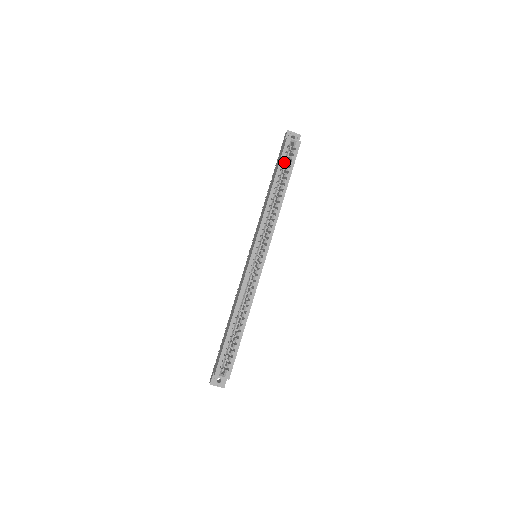
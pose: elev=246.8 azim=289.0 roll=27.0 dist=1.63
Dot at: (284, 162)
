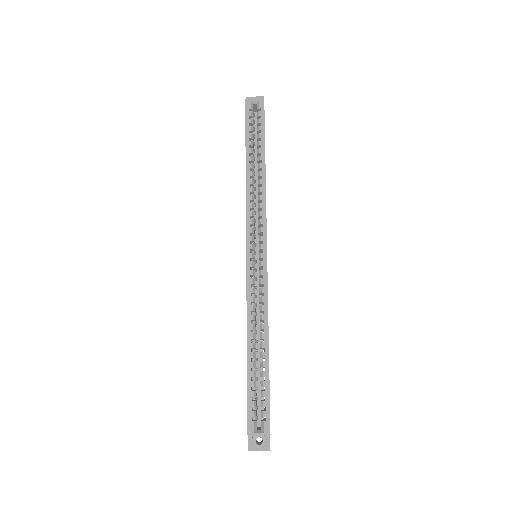
Dot at: (251, 129)
